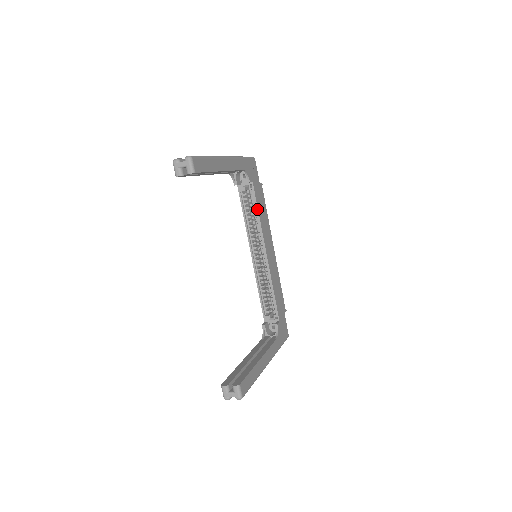
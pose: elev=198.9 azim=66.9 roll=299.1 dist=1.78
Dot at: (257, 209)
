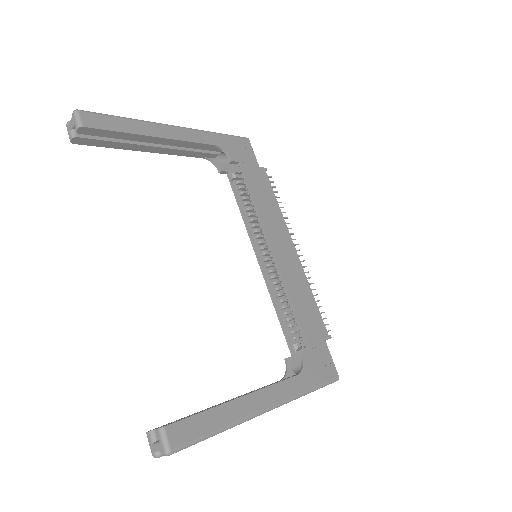
Dot at: (251, 194)
